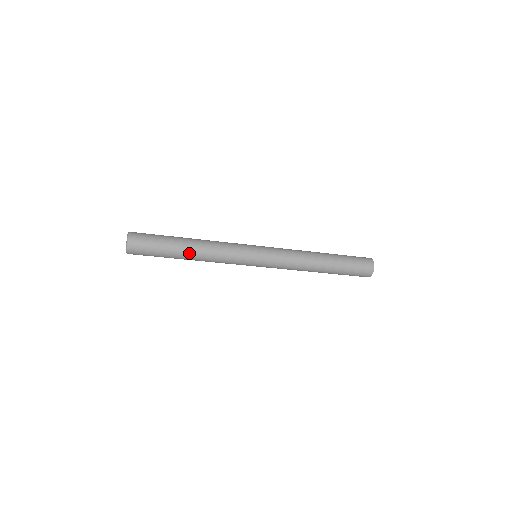
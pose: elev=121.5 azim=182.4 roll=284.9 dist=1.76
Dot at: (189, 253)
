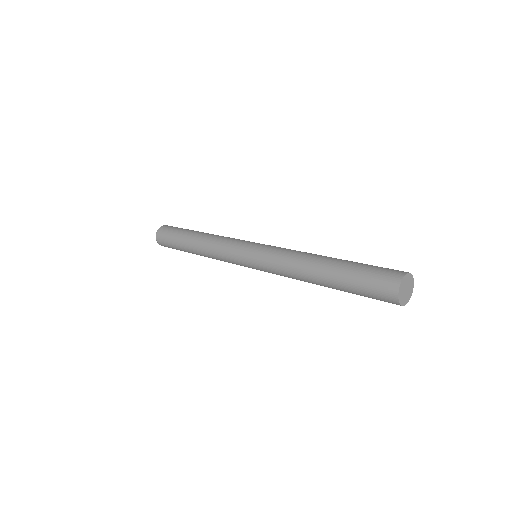
Dot at: (194, 239)
